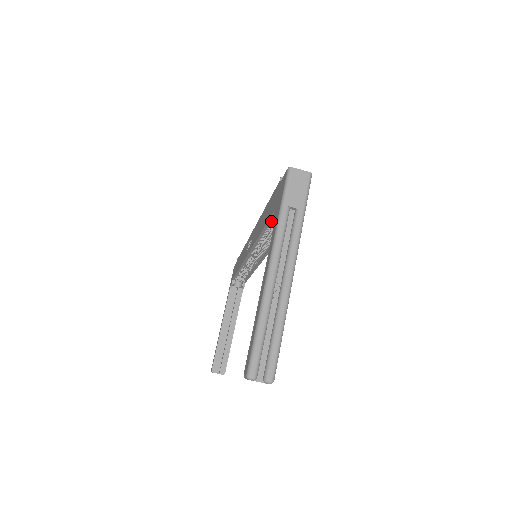
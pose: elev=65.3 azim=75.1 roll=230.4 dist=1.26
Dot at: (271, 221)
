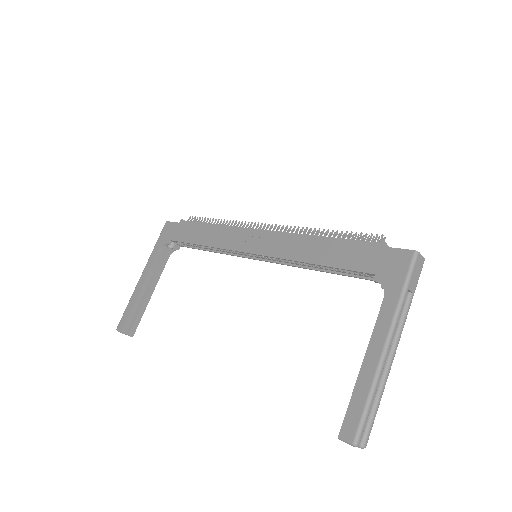
Dot at: (346, 268)
